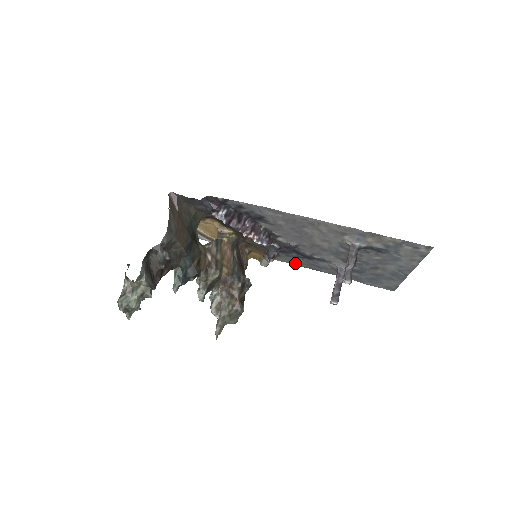
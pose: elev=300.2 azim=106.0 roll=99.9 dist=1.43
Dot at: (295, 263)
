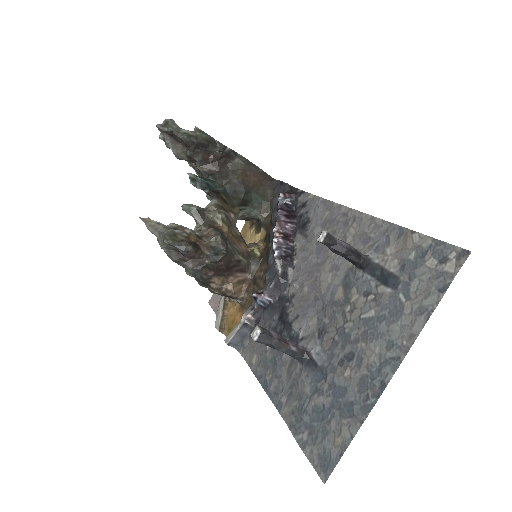
Dot at: (255, 361)
